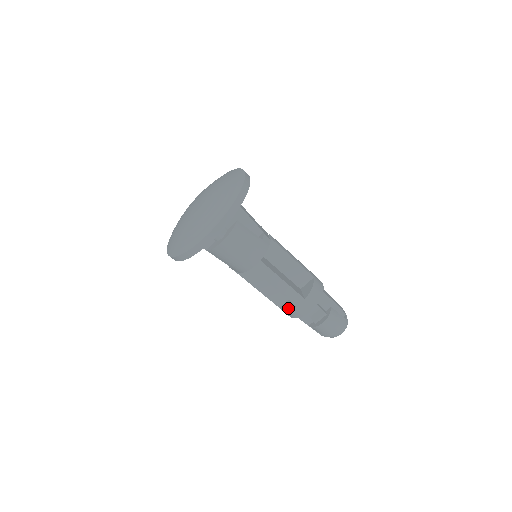
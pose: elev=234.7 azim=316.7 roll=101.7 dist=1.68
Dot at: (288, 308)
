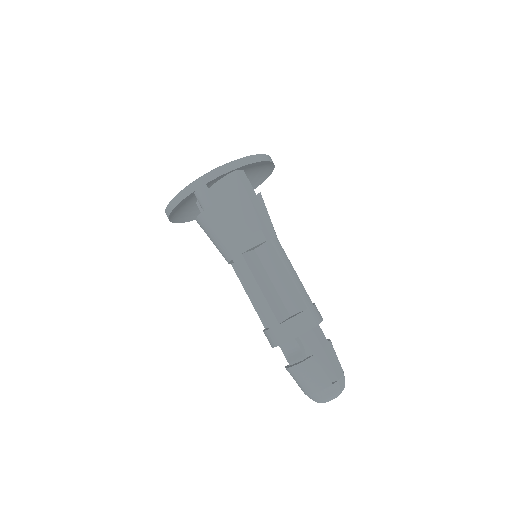
Dot at: occluded
